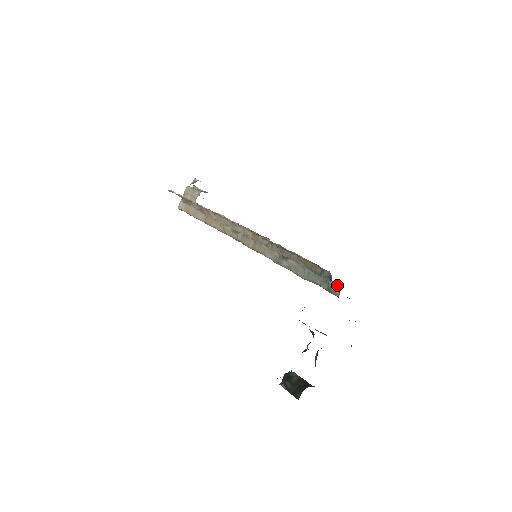
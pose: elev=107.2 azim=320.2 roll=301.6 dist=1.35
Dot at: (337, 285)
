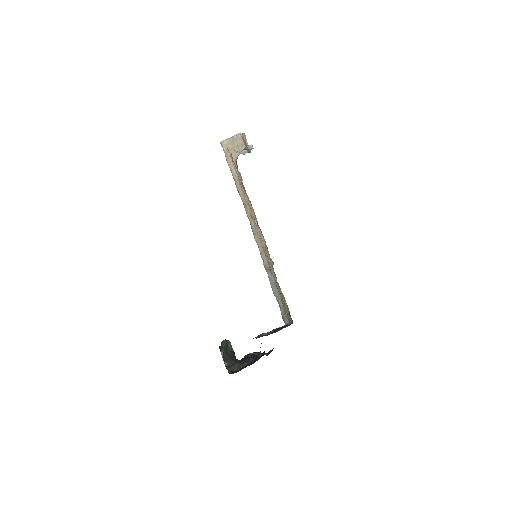
Dot at: occluded
